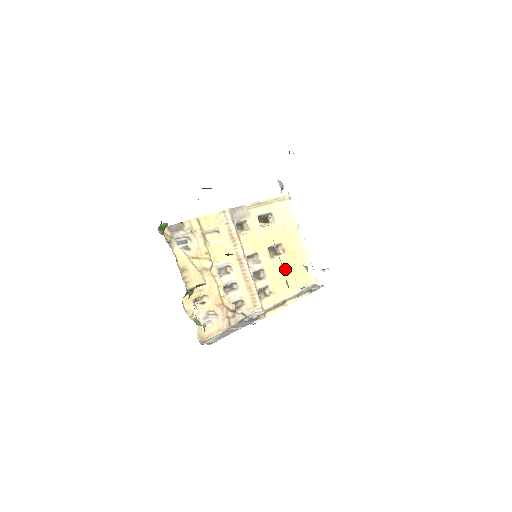
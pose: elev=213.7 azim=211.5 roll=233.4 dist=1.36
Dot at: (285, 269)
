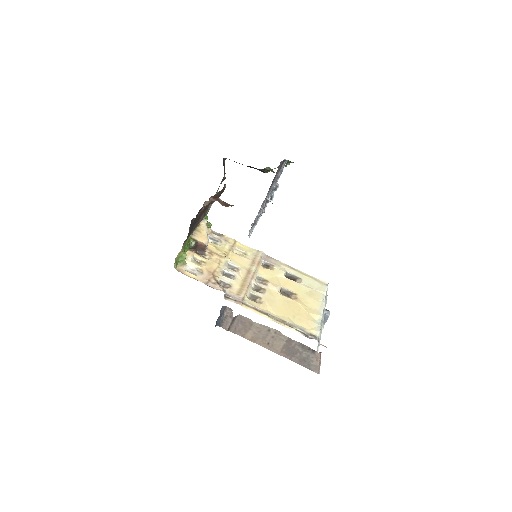
Dot at: (288, 305)
